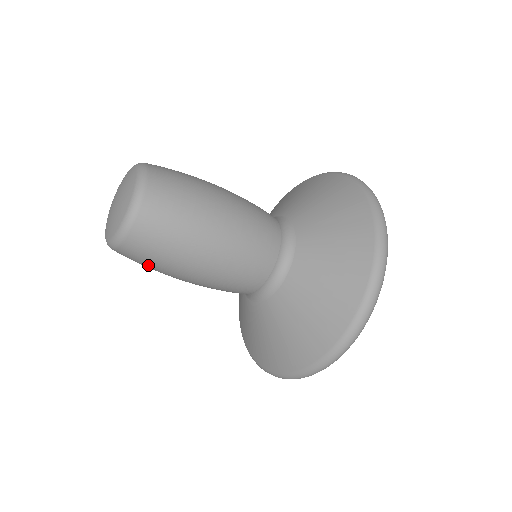
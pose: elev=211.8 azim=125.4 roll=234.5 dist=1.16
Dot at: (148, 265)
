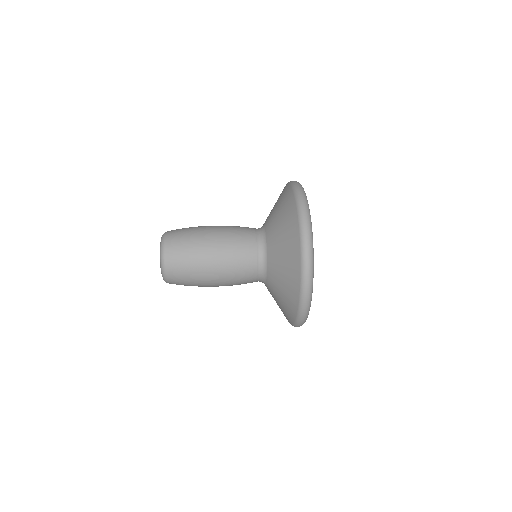
Dot at: occluded
